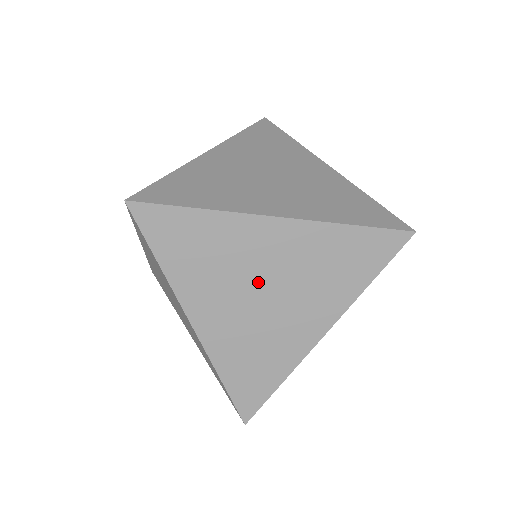
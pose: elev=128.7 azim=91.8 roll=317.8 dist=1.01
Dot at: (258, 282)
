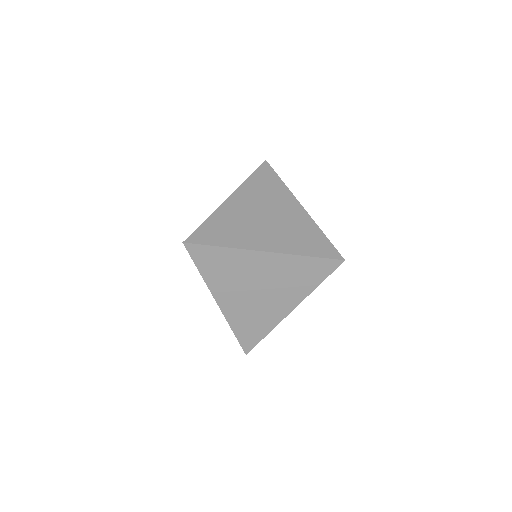
Dot at: (255, 284)
